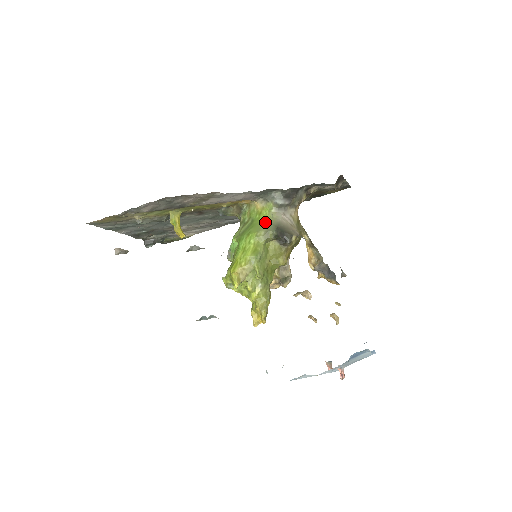
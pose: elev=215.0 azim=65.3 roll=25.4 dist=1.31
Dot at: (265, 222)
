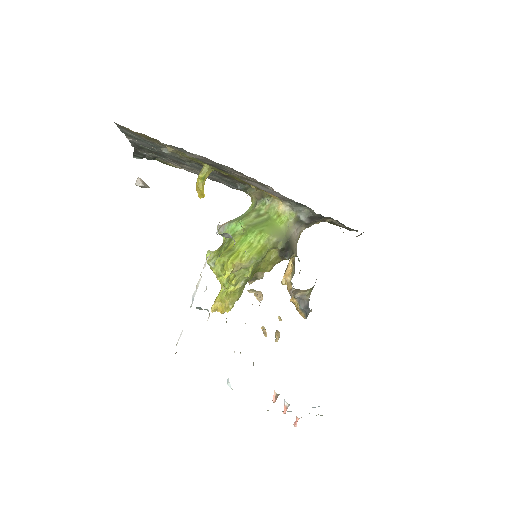
Dot at: (280, 229)
